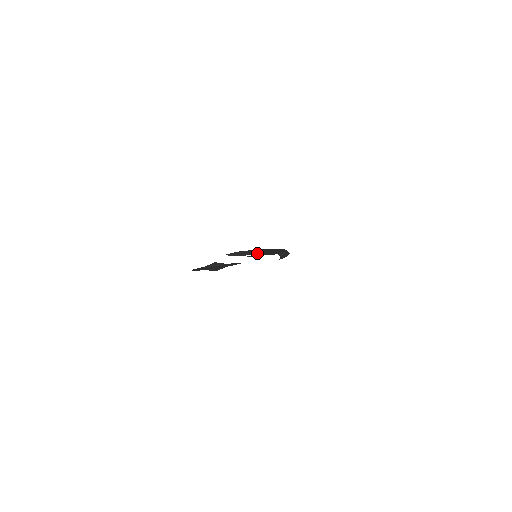
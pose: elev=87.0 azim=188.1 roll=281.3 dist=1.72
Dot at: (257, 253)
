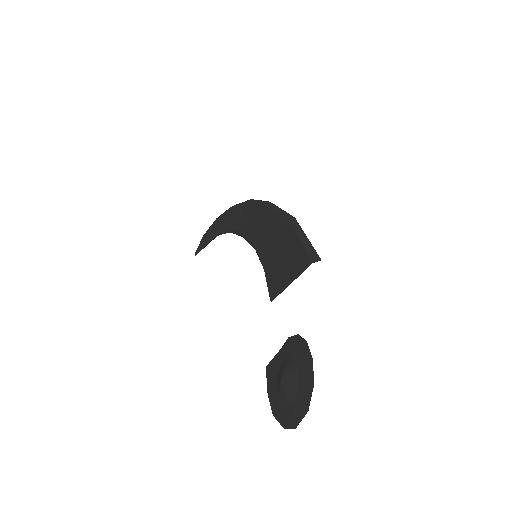
Dot at: occluded
